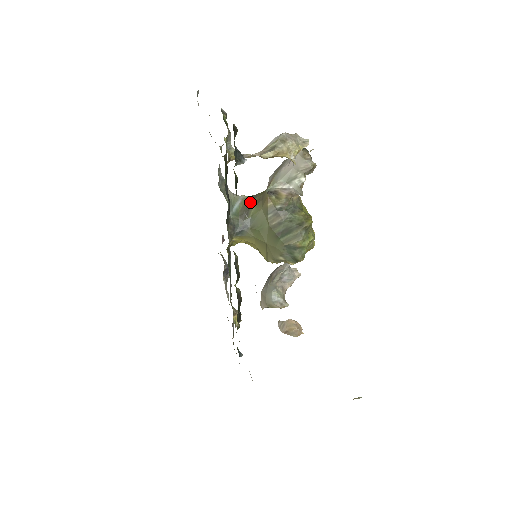
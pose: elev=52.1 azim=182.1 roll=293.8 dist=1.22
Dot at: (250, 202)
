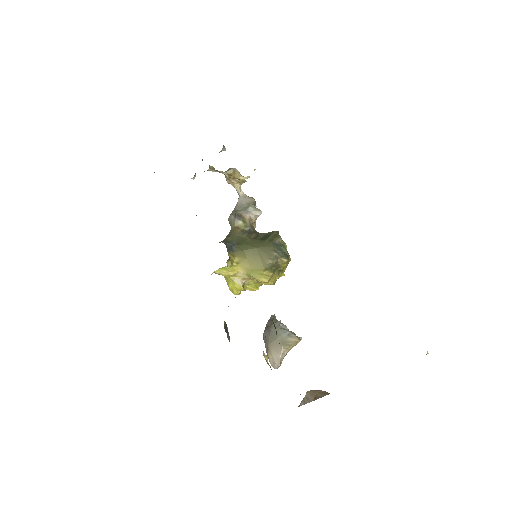
Dot at: (222, 241)
